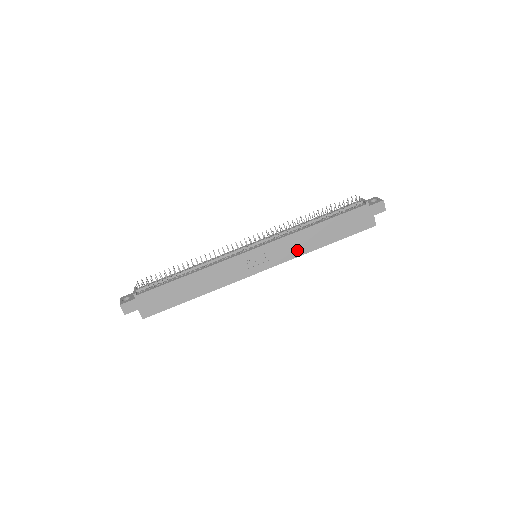
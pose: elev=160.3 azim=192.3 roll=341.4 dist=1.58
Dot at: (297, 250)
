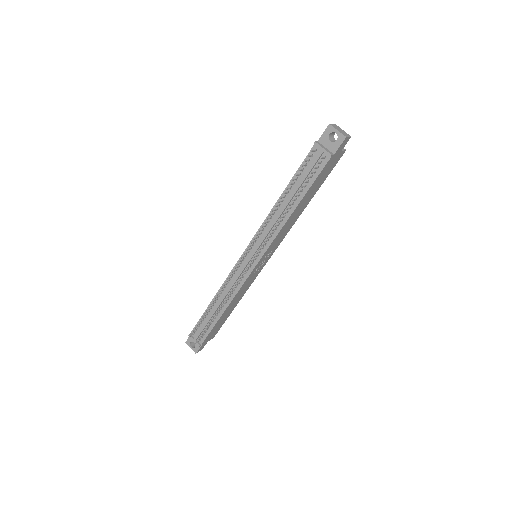
Dot at: (288, 229)
